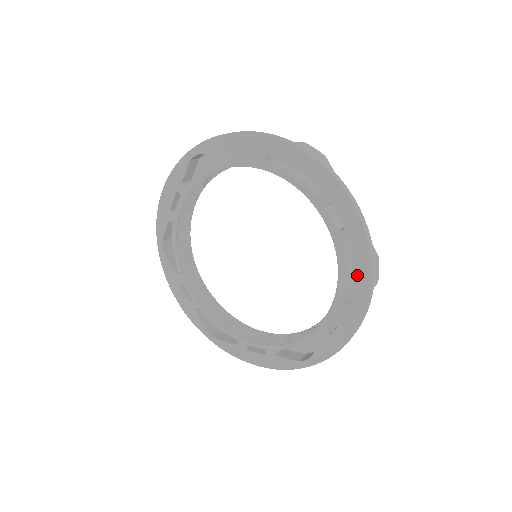
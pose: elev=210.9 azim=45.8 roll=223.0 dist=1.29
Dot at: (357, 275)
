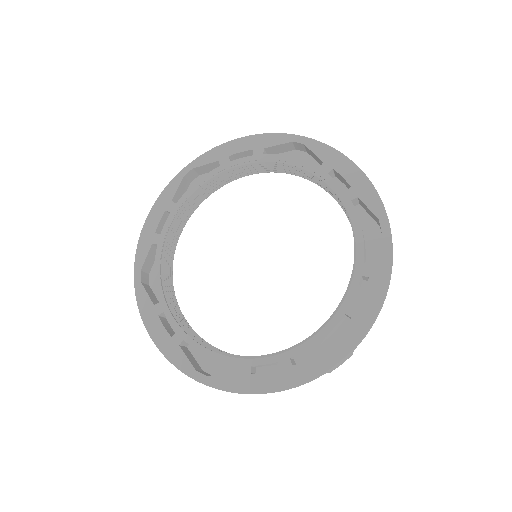
Dot at: (370, 240)
